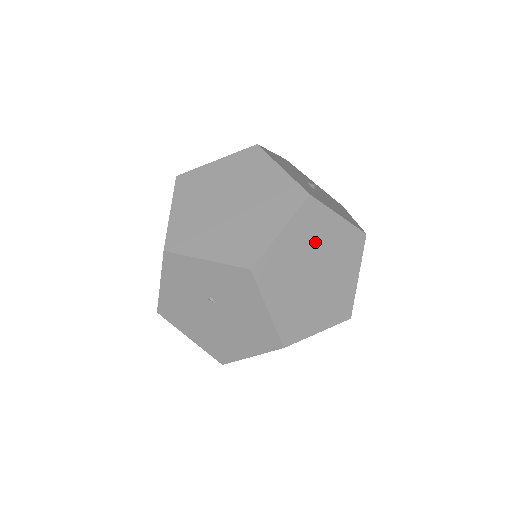
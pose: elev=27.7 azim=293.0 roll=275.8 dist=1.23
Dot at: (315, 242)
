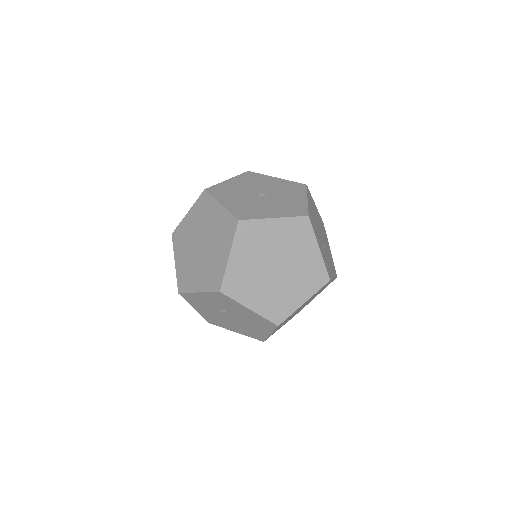
Dot at: (263, 247)
